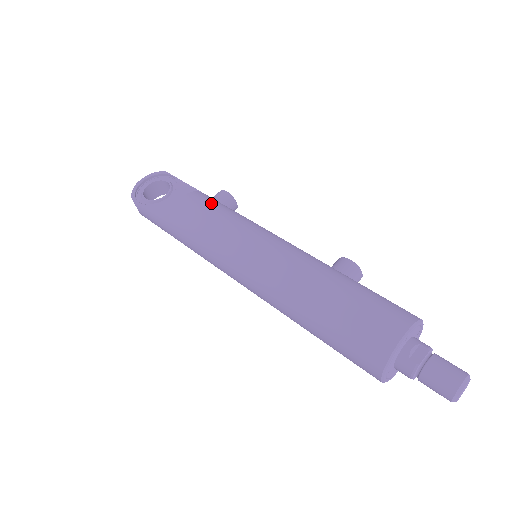
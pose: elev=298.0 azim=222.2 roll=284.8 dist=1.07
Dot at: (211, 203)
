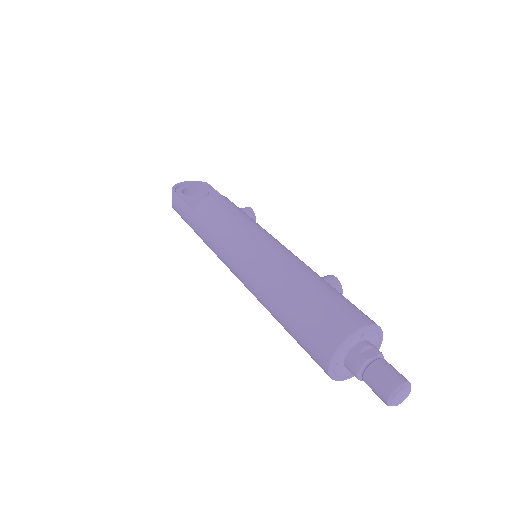
Dot at: (236, 206)
